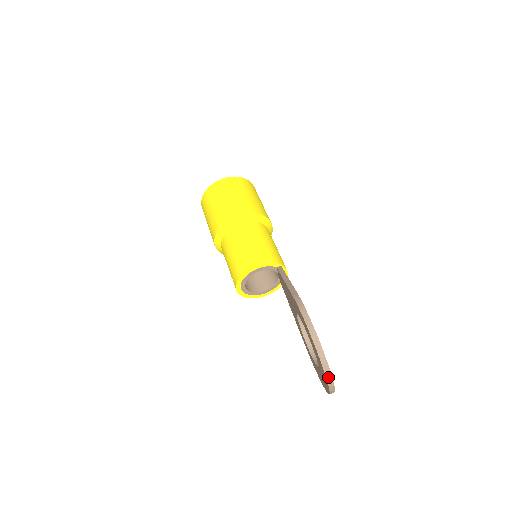
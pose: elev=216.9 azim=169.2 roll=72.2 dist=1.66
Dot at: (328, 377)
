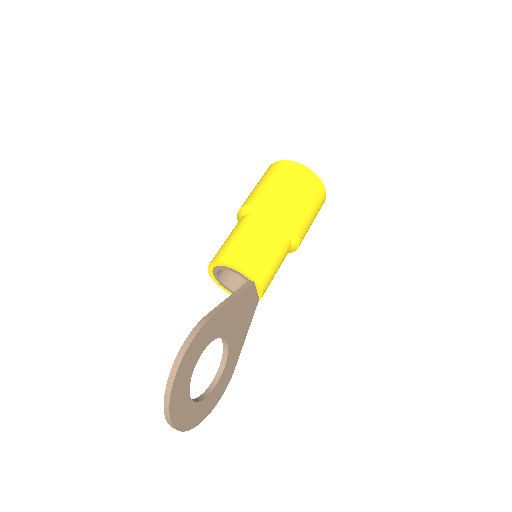
Dot at: (166, 412)
